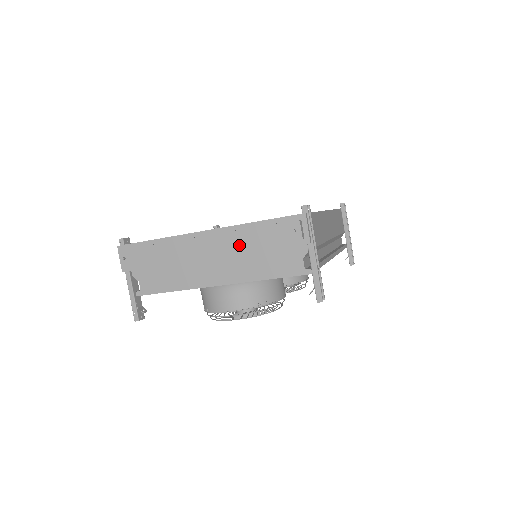
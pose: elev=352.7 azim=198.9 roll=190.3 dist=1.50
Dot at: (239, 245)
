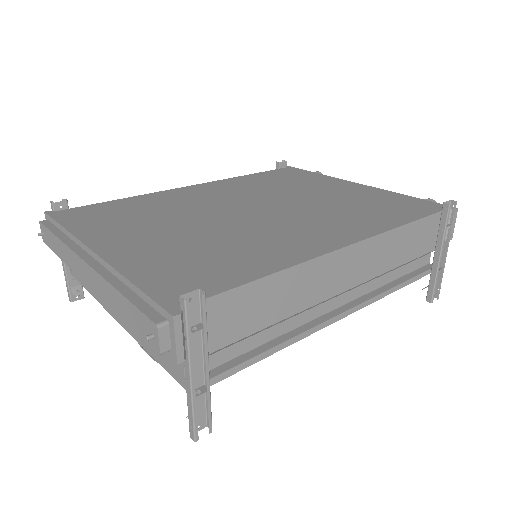
Dot at: (109, 302)
